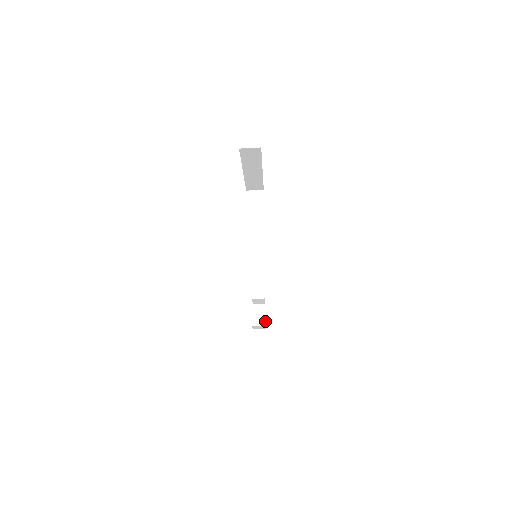
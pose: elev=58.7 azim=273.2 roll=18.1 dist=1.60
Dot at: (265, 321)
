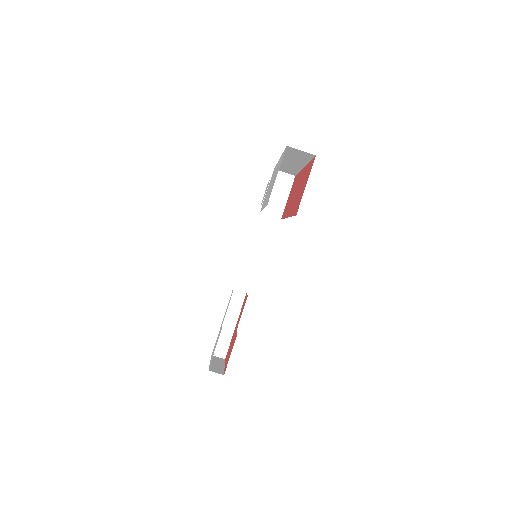
Dot at: (239, 312)
